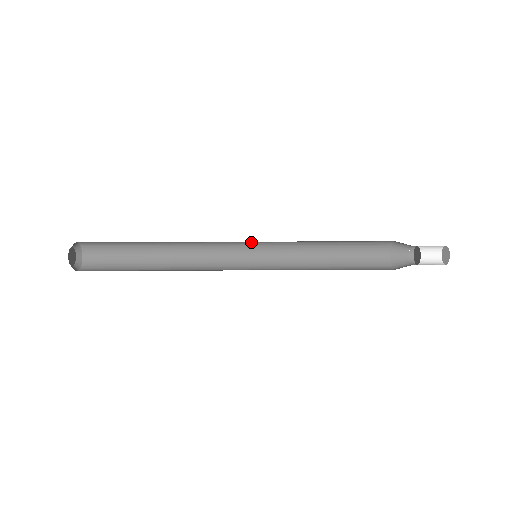
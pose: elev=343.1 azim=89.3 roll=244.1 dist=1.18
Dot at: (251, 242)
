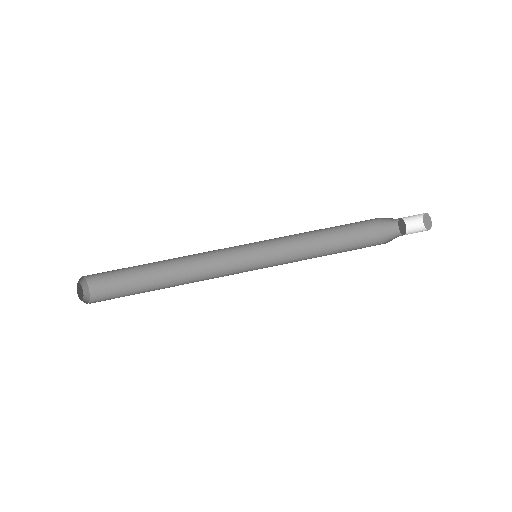
Dot at: occluded
